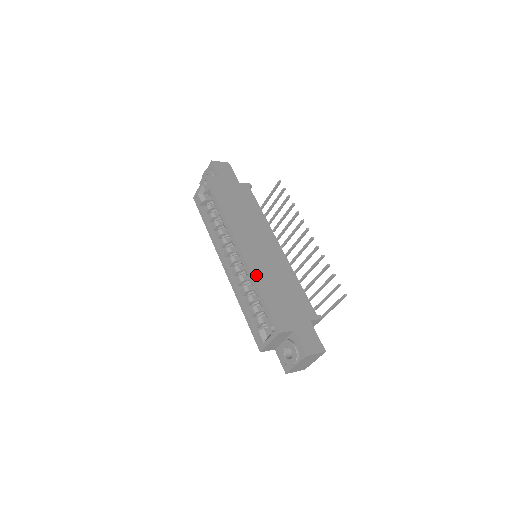
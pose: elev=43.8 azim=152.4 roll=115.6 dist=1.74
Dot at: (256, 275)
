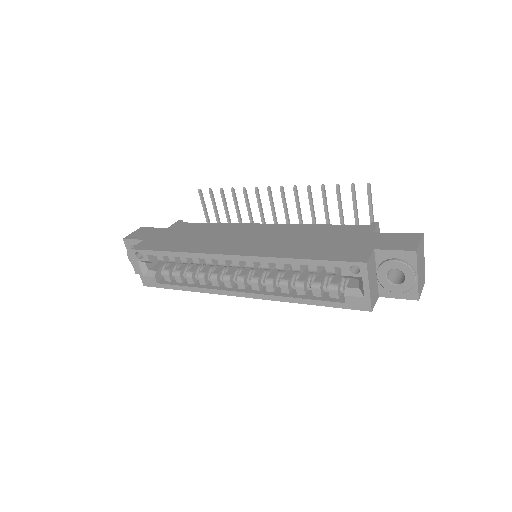
Dot at: (278, 254)
